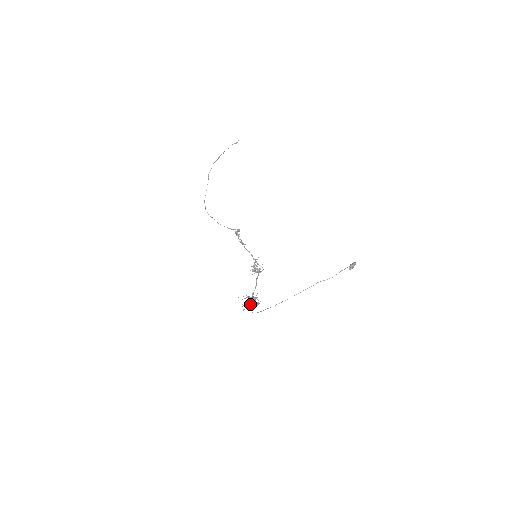
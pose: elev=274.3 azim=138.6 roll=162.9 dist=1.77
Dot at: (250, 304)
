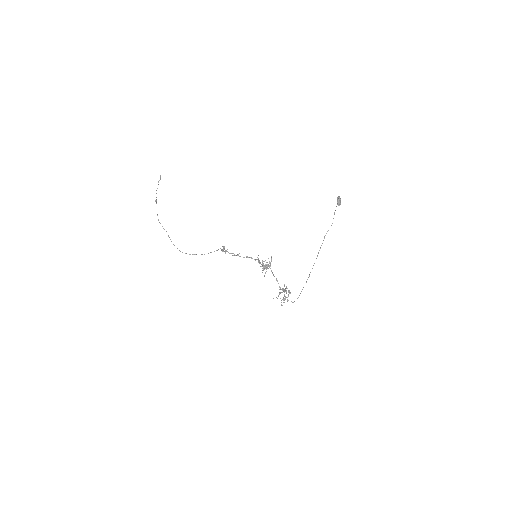
Dot at: (285, 298)
